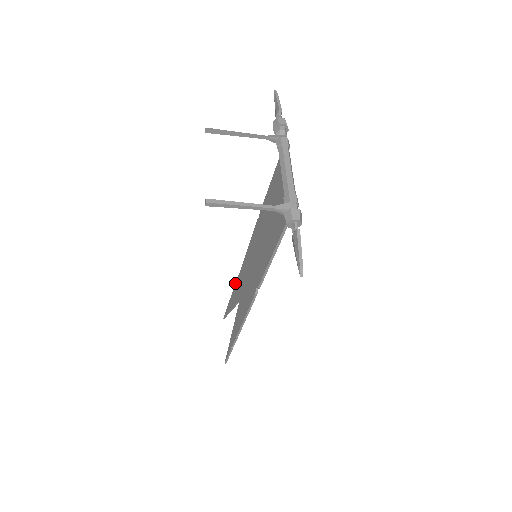
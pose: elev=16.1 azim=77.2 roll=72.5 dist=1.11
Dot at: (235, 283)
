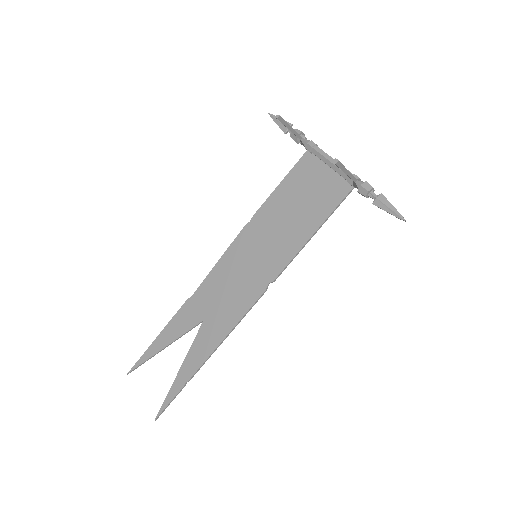
Dot at: occluded
